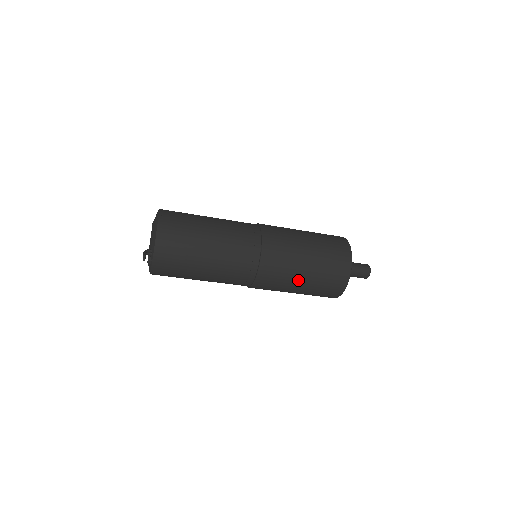
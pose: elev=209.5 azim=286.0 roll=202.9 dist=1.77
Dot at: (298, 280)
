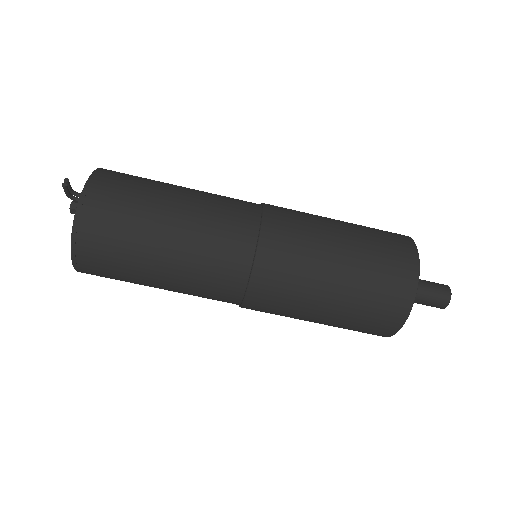
Dot at: (332, 255)
